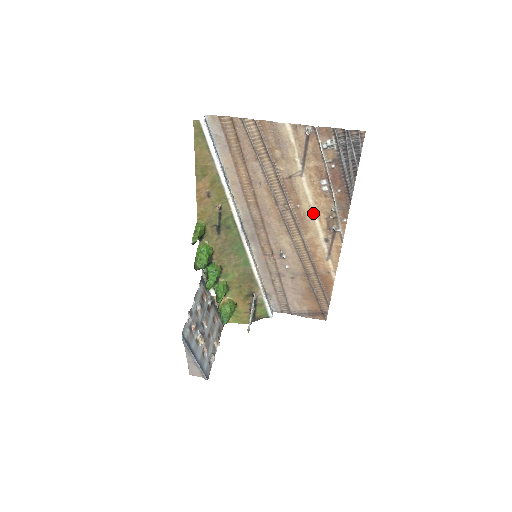
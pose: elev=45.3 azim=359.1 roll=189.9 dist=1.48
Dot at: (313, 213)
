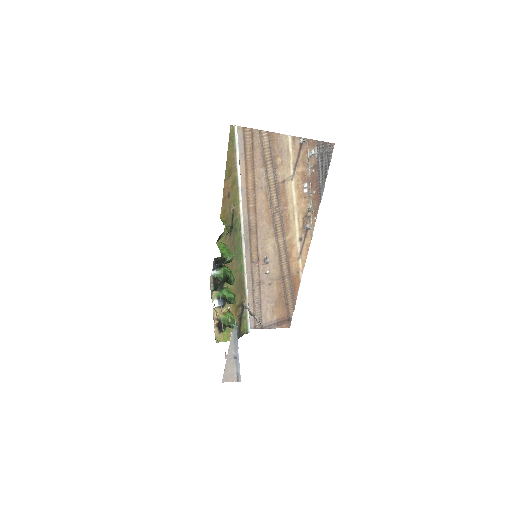
Dot at: (295, 214)
